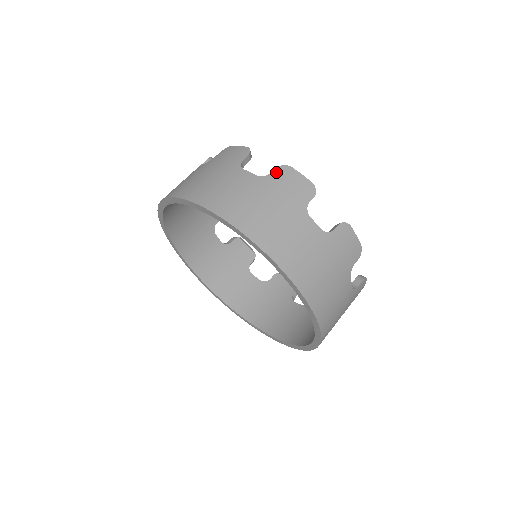
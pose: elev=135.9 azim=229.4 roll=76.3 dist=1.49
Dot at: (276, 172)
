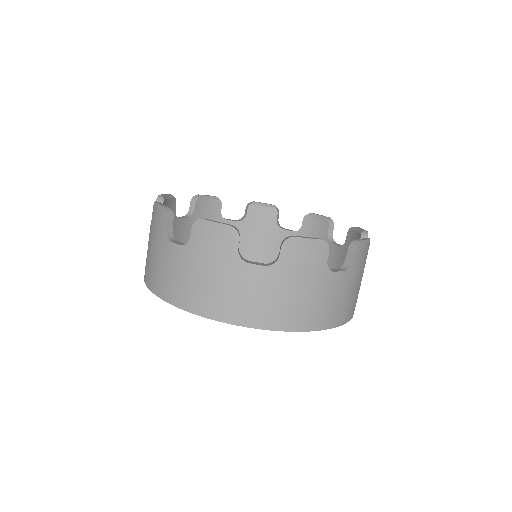
Dot at: (284, 252)
